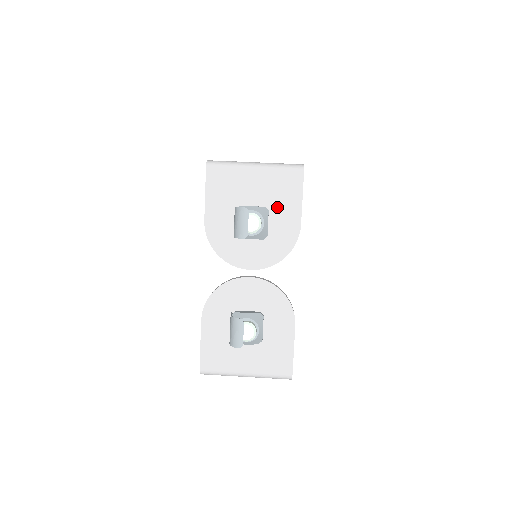
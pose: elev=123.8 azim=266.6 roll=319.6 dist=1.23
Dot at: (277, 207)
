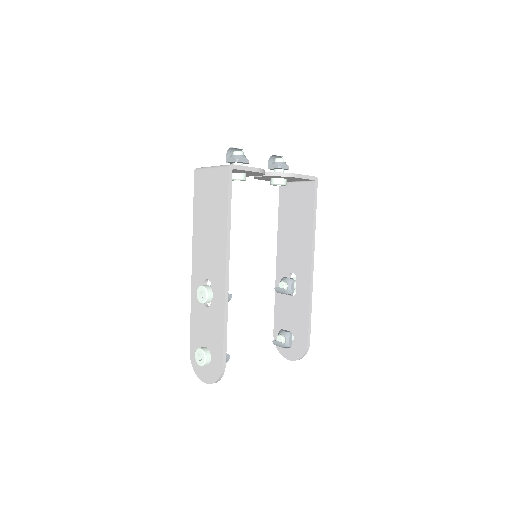
Dot at: occluded
